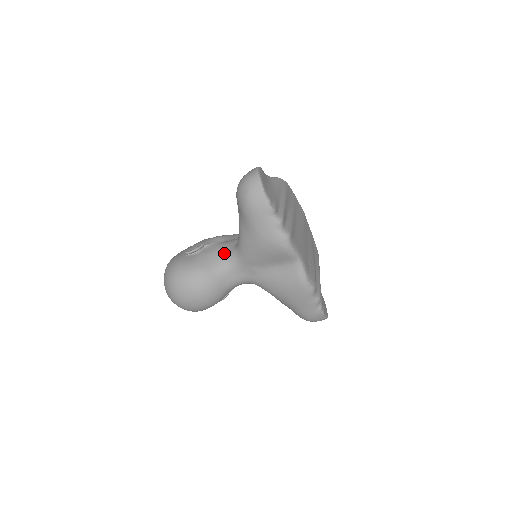
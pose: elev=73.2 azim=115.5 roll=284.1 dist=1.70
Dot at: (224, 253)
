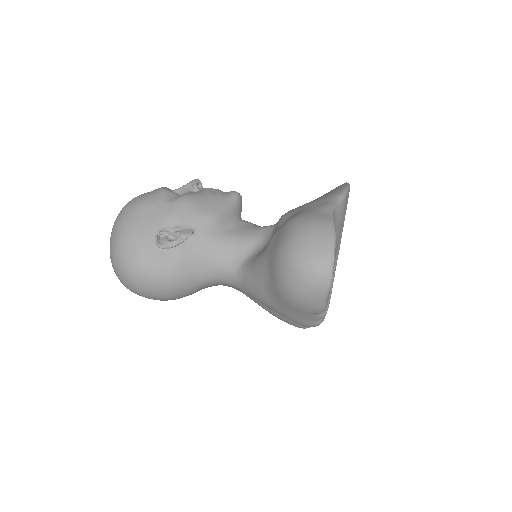
Dot at: (216, 264)
